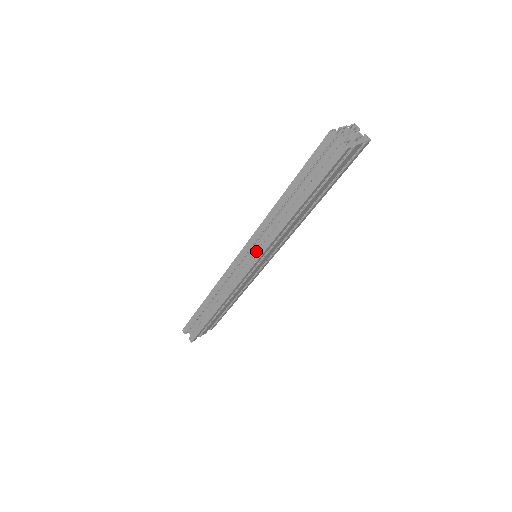
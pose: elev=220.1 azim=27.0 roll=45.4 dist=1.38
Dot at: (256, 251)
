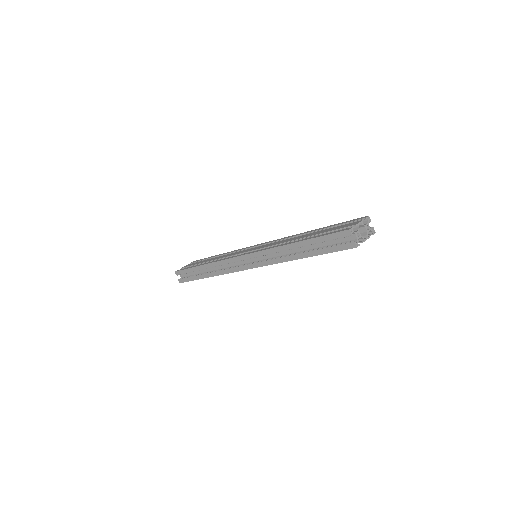
Dot at: (259, 261)
